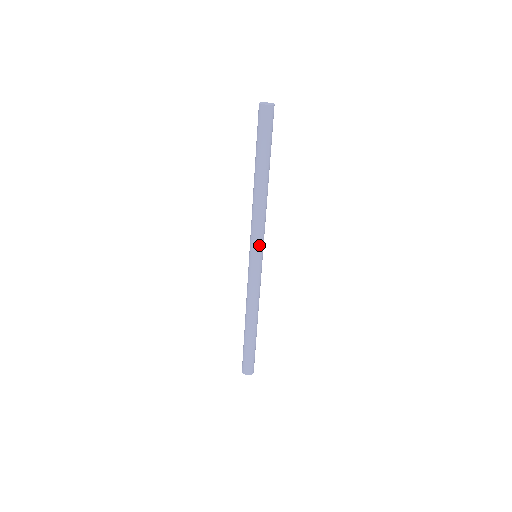
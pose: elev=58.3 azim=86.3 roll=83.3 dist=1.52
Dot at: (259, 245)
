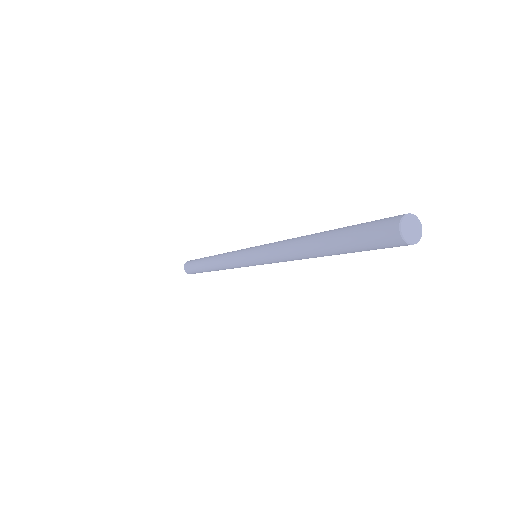
Dot at: (264, 263)
